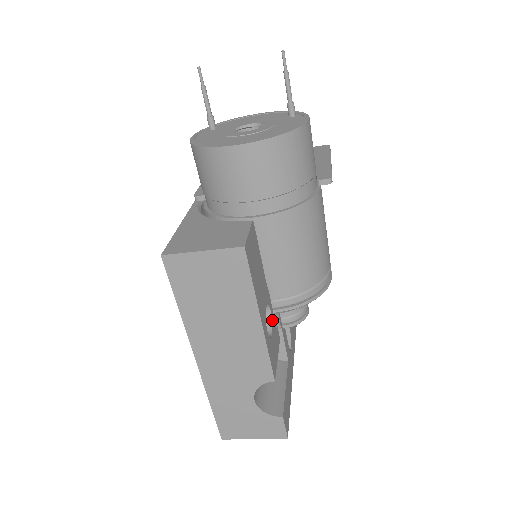
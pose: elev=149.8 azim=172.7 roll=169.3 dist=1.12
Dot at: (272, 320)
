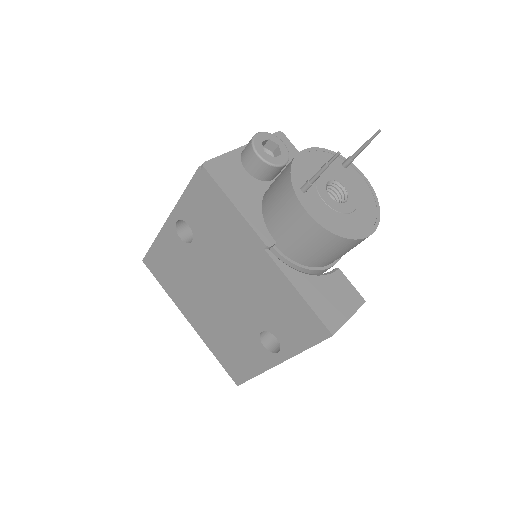
Dot at: occluded
